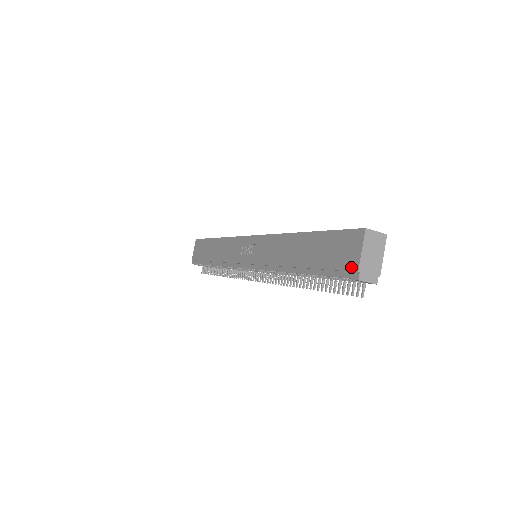
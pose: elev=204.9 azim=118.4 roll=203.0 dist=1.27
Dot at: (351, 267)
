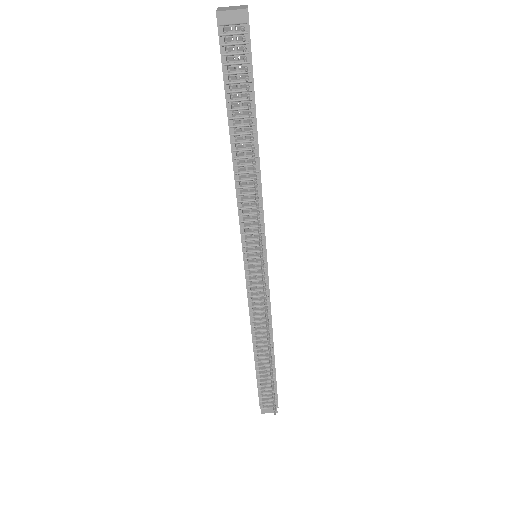
Dot at: (217, 25)
